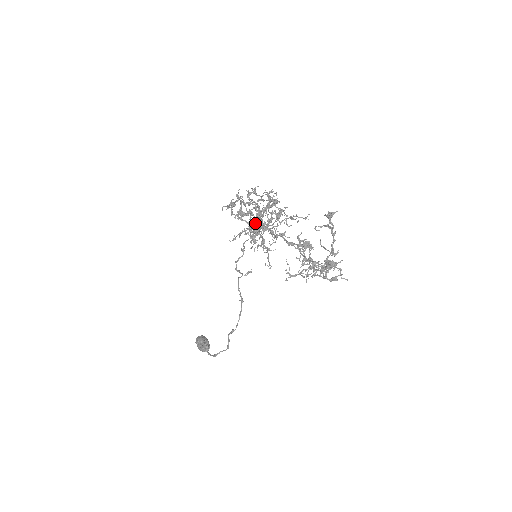
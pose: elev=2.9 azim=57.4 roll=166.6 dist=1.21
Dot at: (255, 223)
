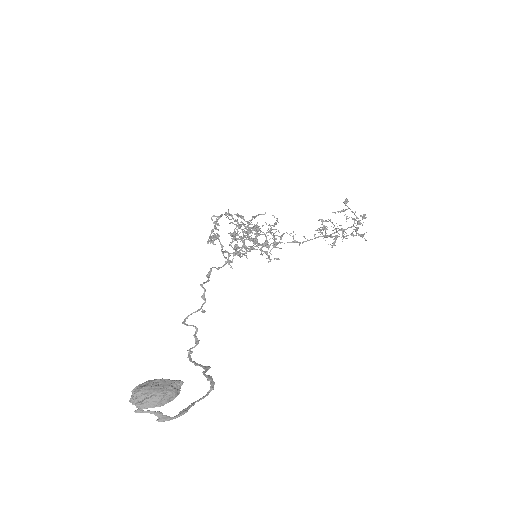
Dot at: (246, 235)
